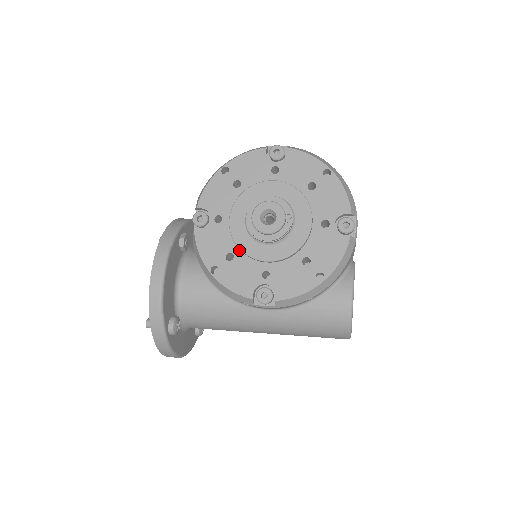
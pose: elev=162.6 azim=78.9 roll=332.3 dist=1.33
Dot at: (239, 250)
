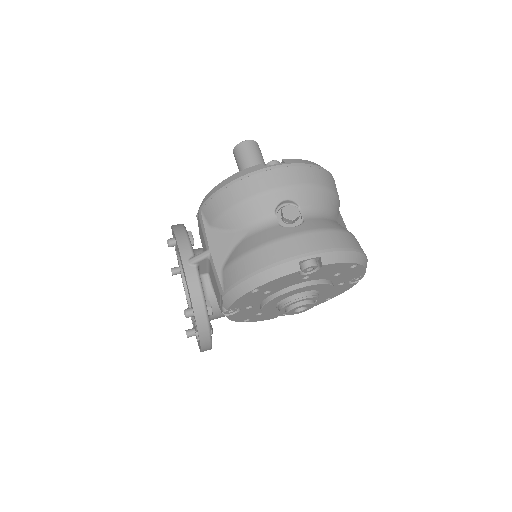
Dot at: occluded
